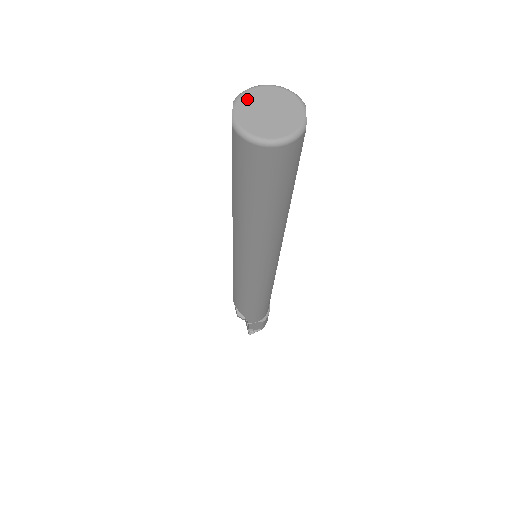
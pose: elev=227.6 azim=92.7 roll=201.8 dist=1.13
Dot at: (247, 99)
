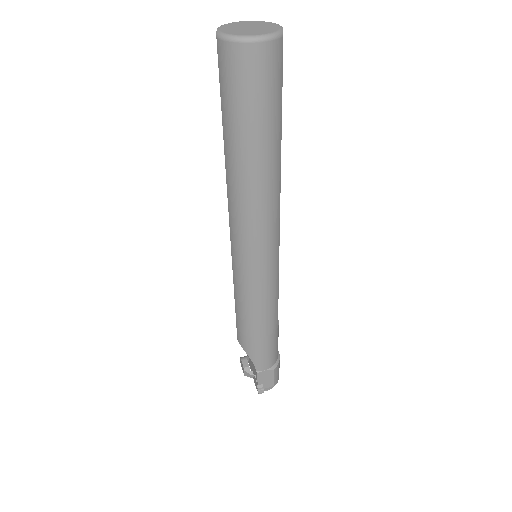
Dot at: (230, 25)
